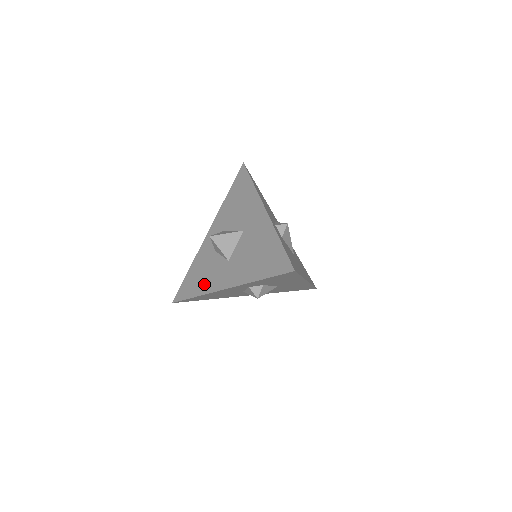
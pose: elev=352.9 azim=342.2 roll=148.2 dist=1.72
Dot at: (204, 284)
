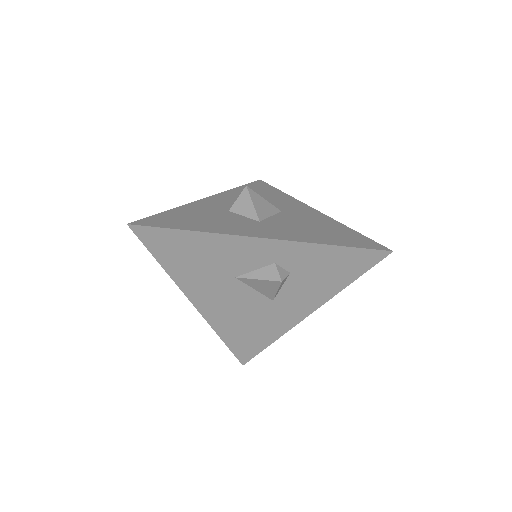
Dot at: (211, 225)
